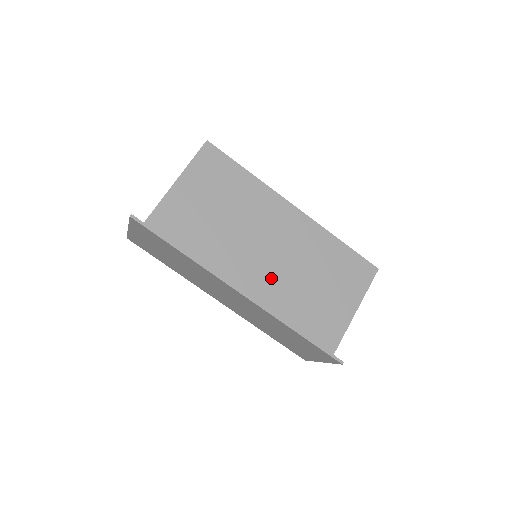
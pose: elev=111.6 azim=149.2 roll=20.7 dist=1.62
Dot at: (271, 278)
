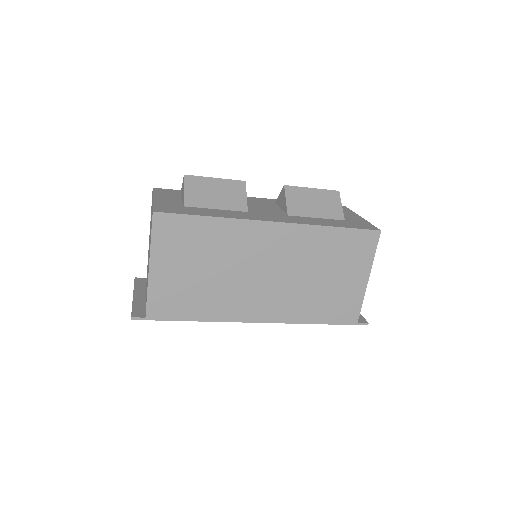
Dot at: (278, 297)
